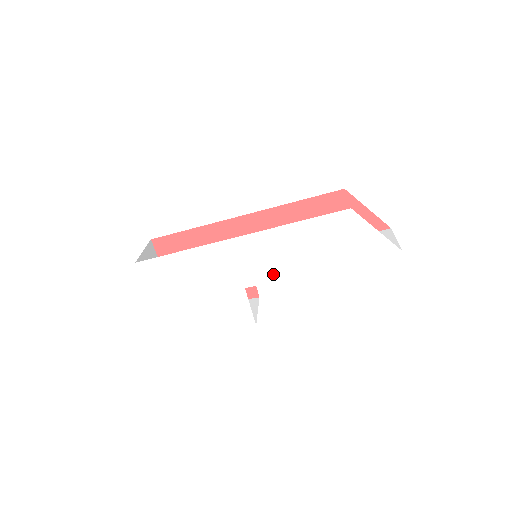
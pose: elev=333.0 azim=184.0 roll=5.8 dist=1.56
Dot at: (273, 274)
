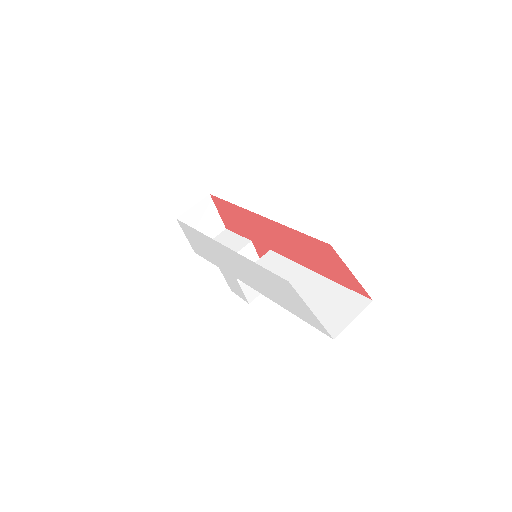
Dot at: (250, 283)
